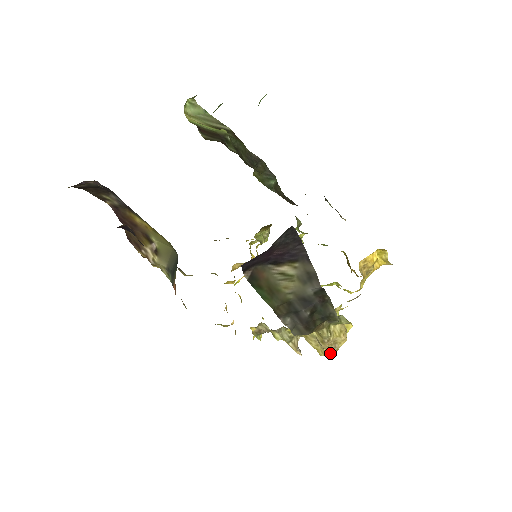
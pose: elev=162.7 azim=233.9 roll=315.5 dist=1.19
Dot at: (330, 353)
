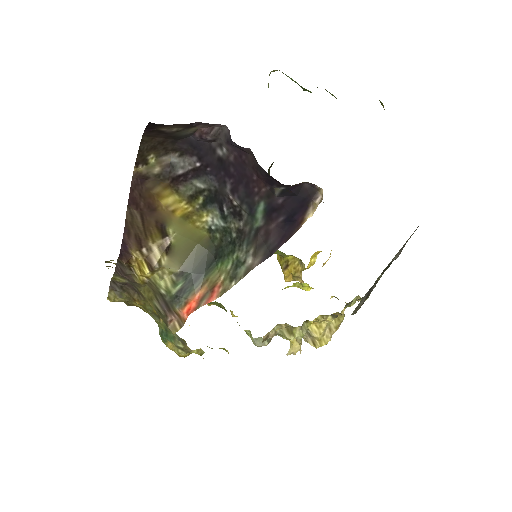
Dot at: occluded
